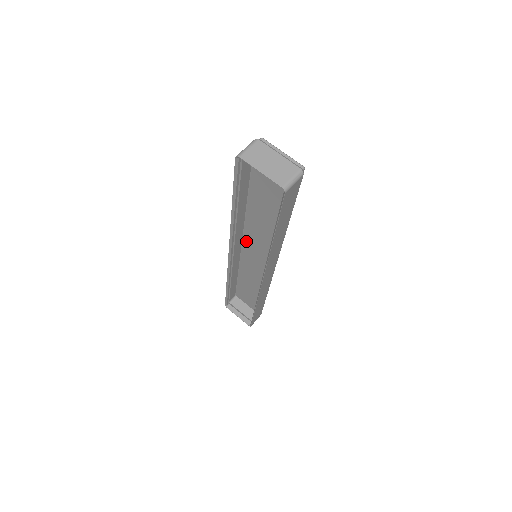
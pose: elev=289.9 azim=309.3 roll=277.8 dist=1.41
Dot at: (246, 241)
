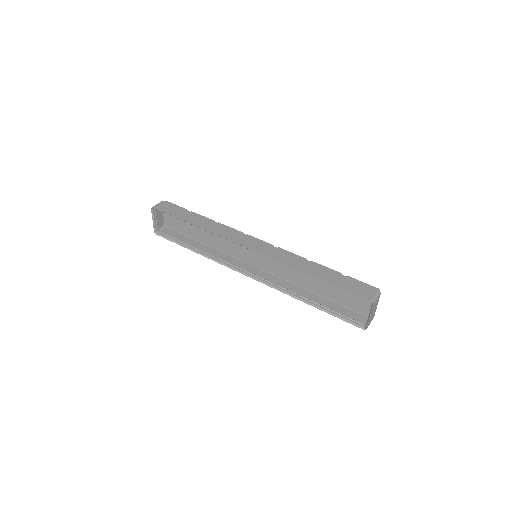
Dot at: occluded
